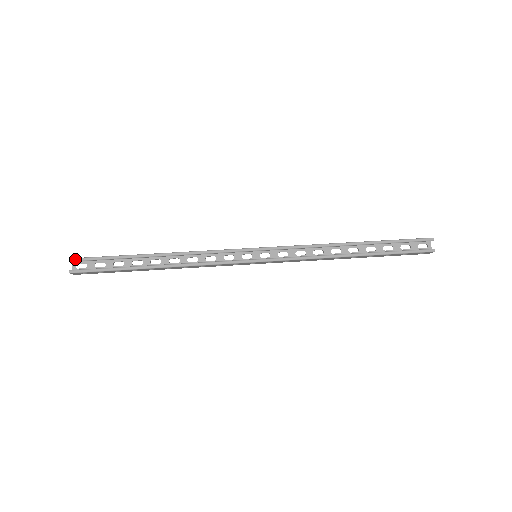
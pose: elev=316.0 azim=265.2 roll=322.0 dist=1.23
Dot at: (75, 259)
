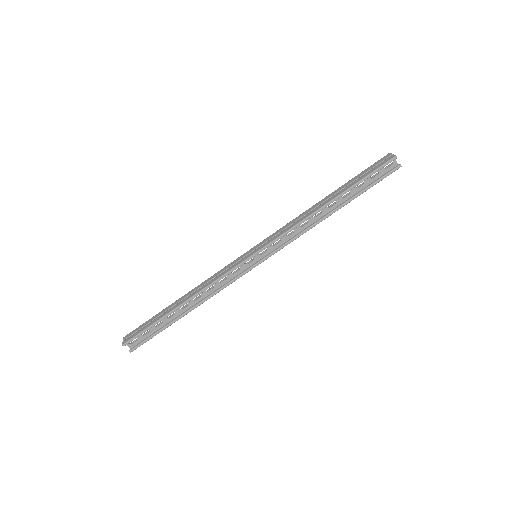
Dot at: (126, 343)
